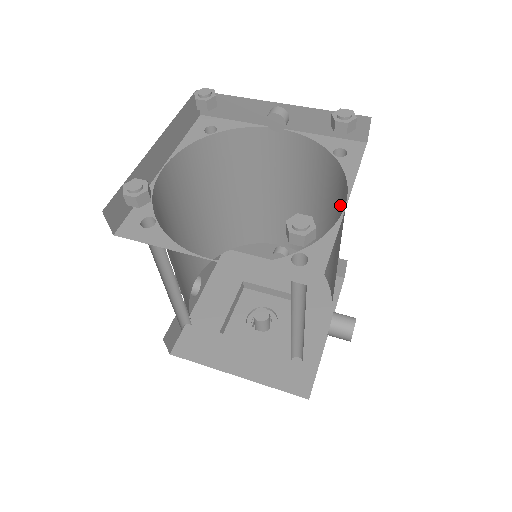
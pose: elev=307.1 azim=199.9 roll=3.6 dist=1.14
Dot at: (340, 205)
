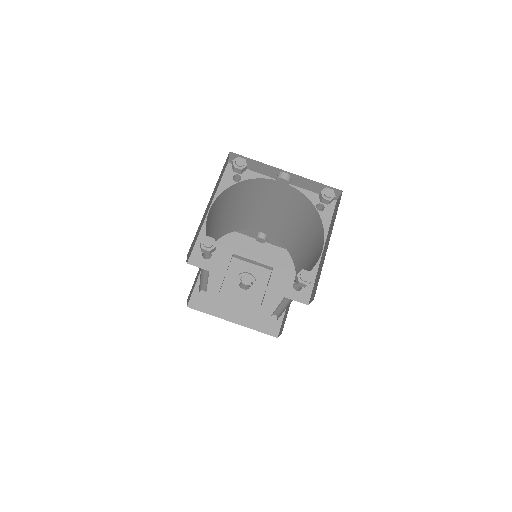
Dot at: (315, 236)
